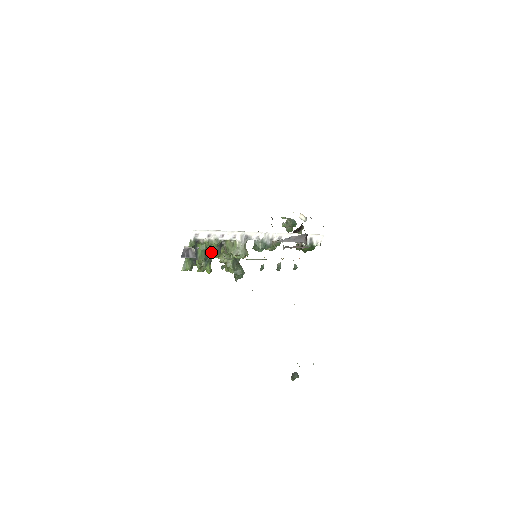
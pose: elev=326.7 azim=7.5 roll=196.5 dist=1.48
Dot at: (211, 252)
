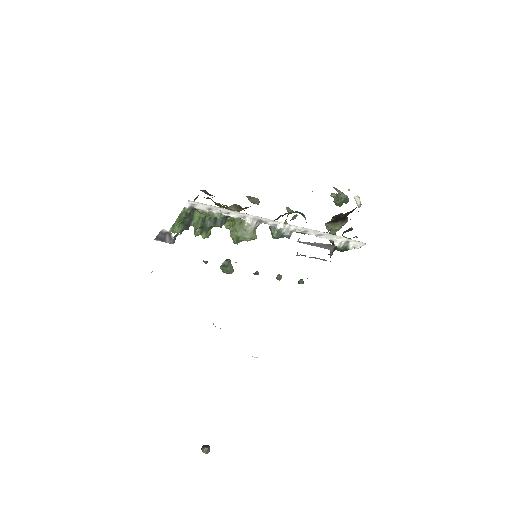
Dot at: (211, 221)
